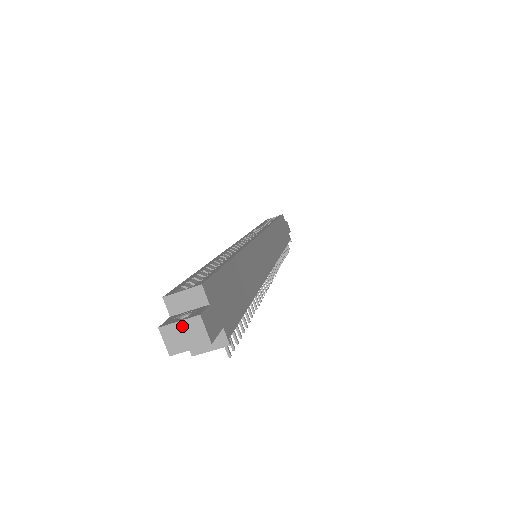
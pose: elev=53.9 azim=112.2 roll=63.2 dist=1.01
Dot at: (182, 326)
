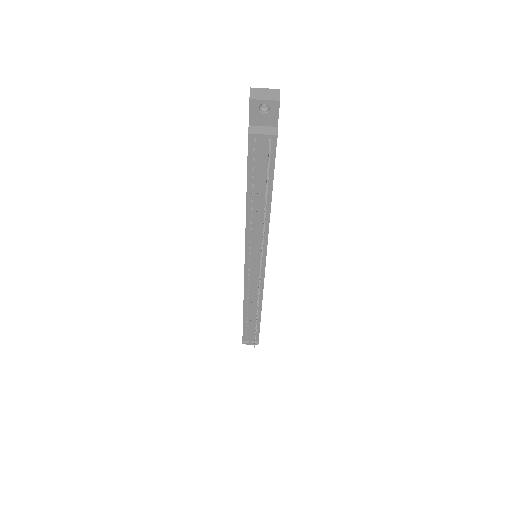
Dot at: (266, 90)
